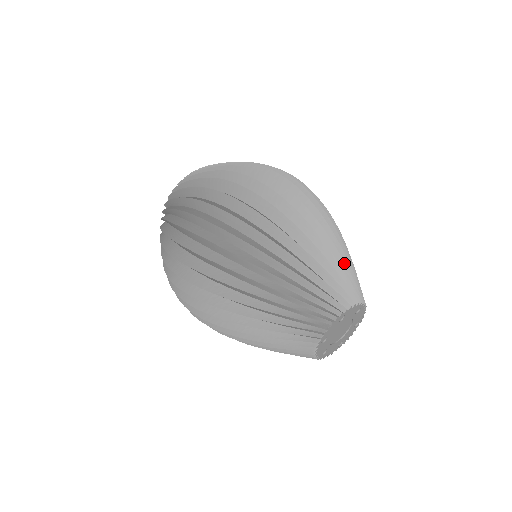
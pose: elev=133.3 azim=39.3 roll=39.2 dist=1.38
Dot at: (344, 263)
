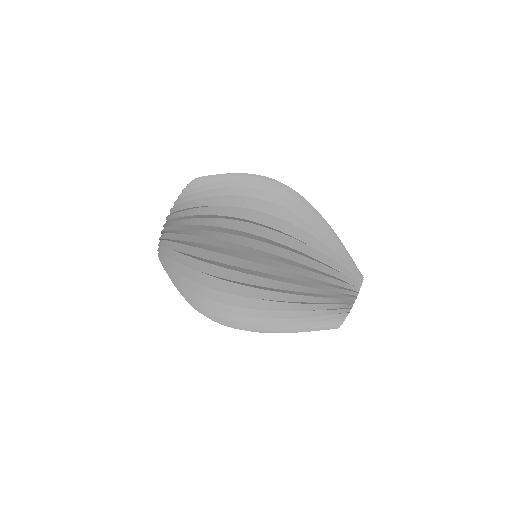
Dot at: (345, 252)
